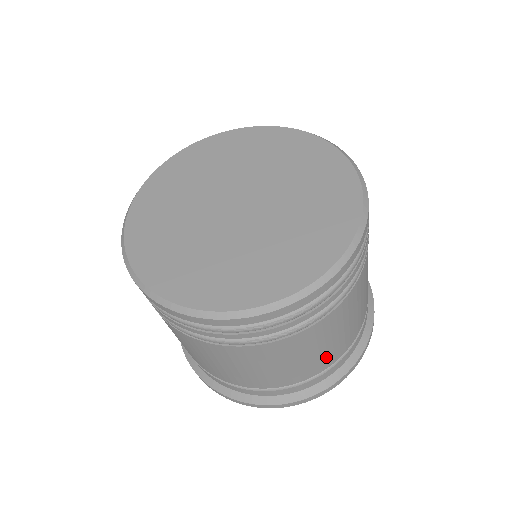
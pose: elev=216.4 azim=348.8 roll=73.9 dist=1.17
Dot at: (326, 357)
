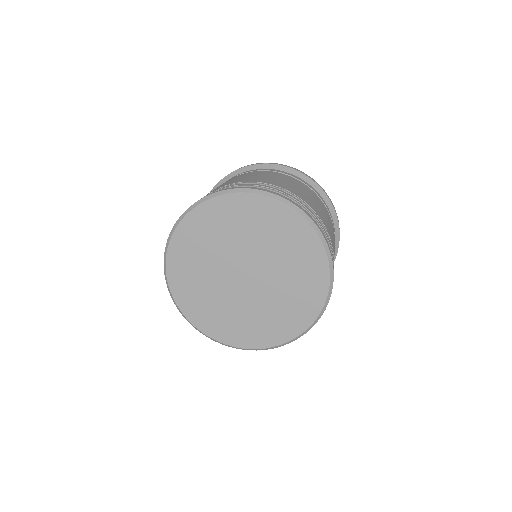
Dot at: occluded
